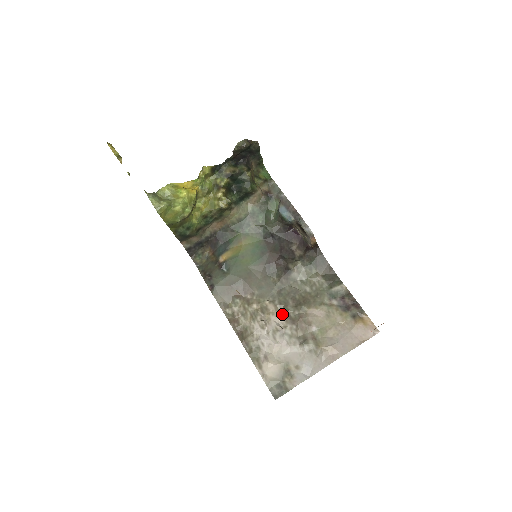
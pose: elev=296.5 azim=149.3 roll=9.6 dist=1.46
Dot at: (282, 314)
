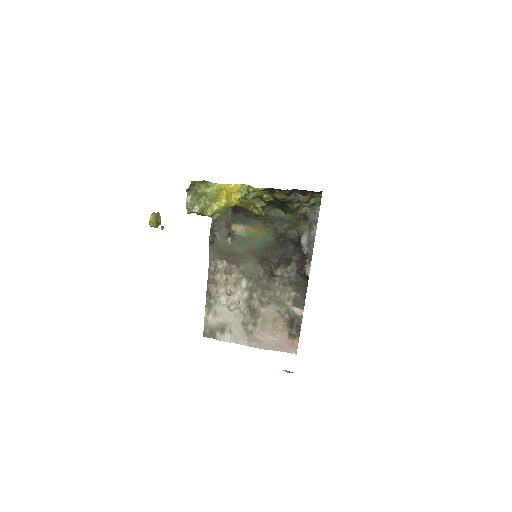
Dot at: (247, 295)
